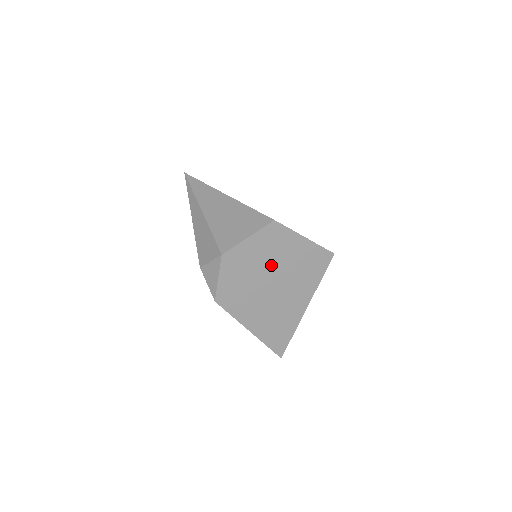
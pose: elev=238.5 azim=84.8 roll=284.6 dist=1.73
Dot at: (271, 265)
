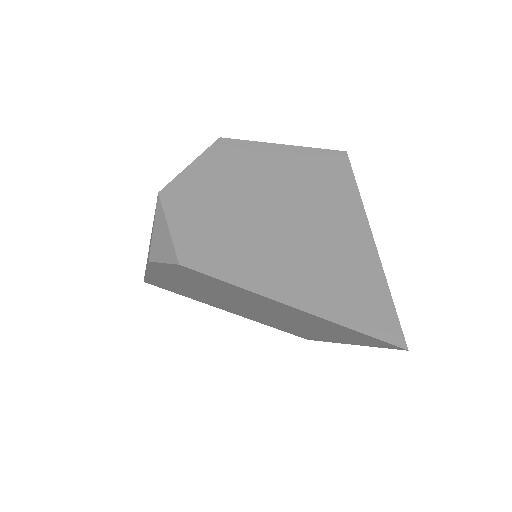
Dot at: (252, 188)
